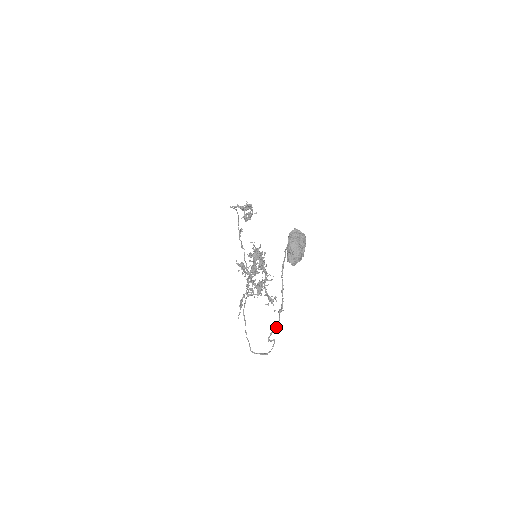
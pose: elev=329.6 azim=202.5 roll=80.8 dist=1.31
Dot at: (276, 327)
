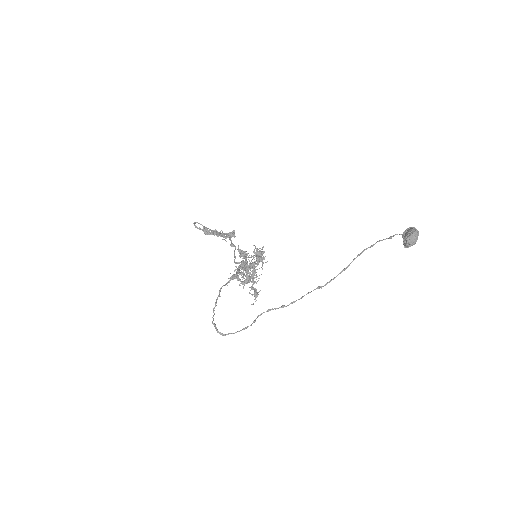
Dot at: (290, 303)
